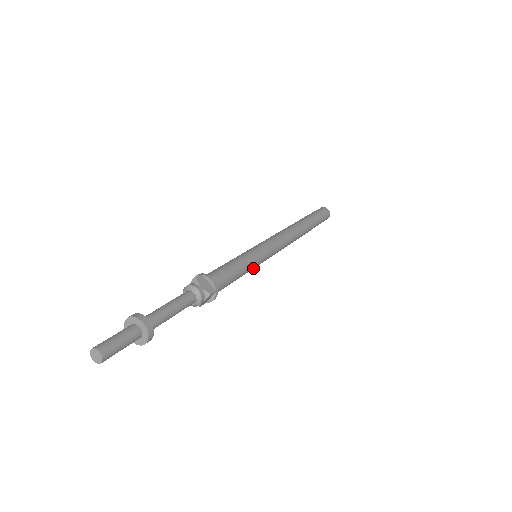
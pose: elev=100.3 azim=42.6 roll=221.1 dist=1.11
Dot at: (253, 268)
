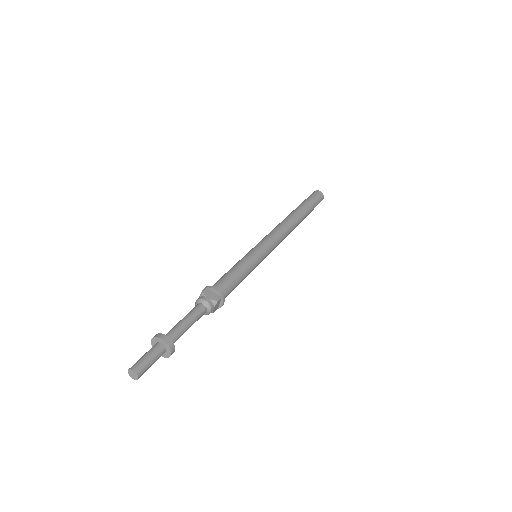
Dot at: (255, 267)
